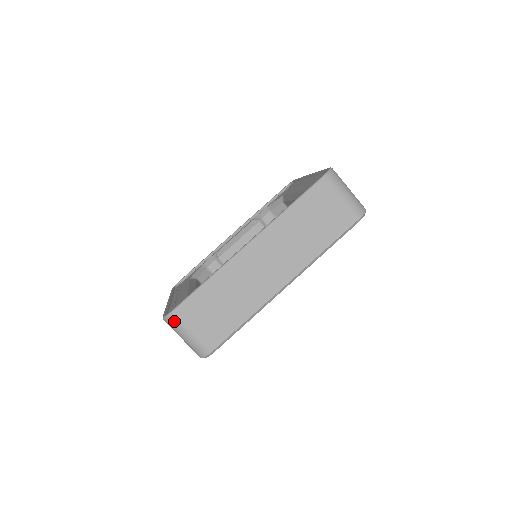
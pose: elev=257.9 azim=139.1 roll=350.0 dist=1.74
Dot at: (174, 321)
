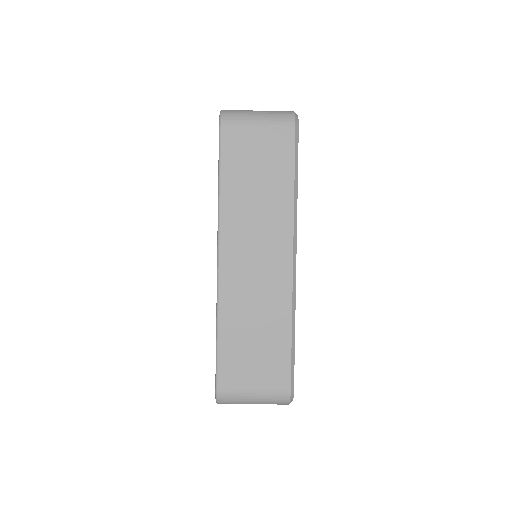
Dot at: (227, 397)
